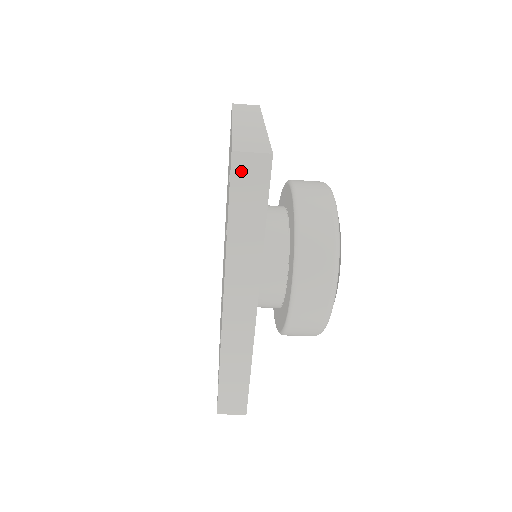
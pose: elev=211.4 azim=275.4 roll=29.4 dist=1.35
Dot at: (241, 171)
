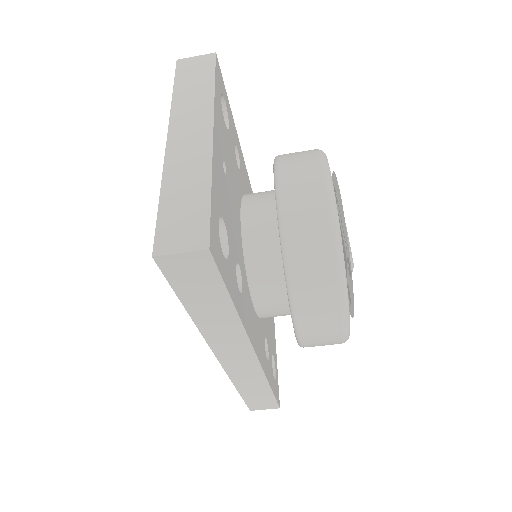
Dot at: (176, 270)
